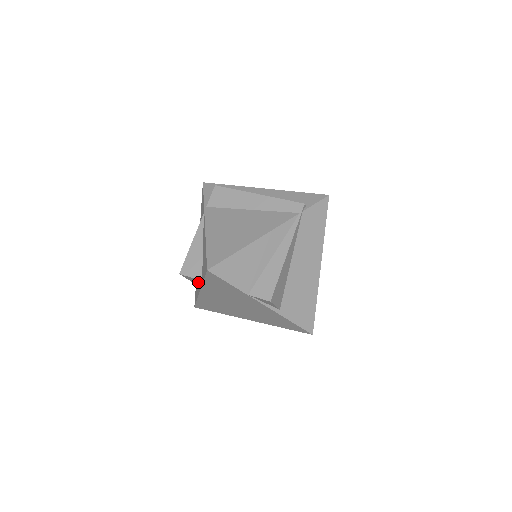
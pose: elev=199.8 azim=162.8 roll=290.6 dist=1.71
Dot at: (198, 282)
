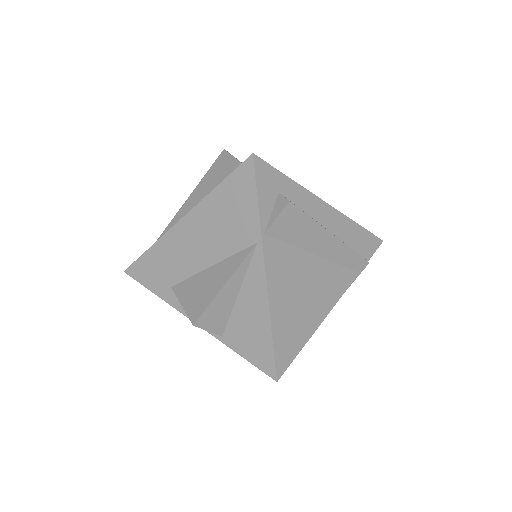
Dot at: occluded
